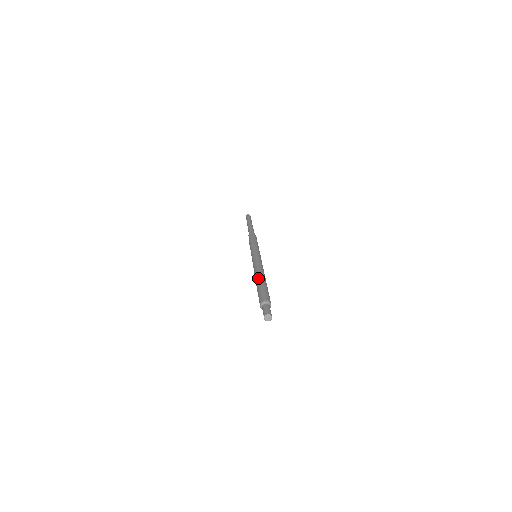
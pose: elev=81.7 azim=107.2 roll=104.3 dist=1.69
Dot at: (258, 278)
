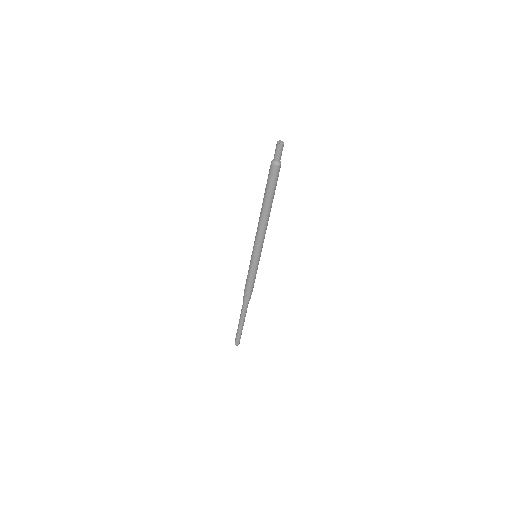
Dot at: occluded
